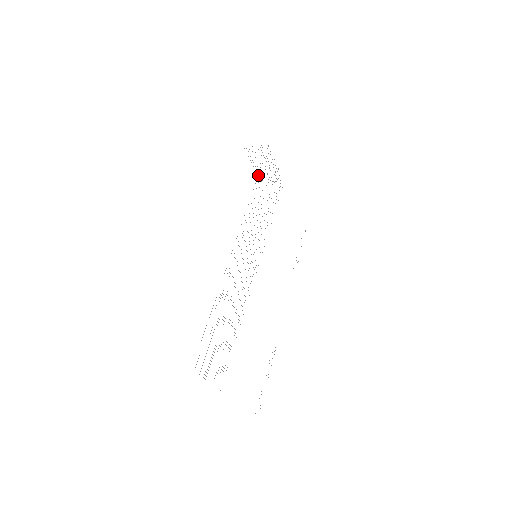
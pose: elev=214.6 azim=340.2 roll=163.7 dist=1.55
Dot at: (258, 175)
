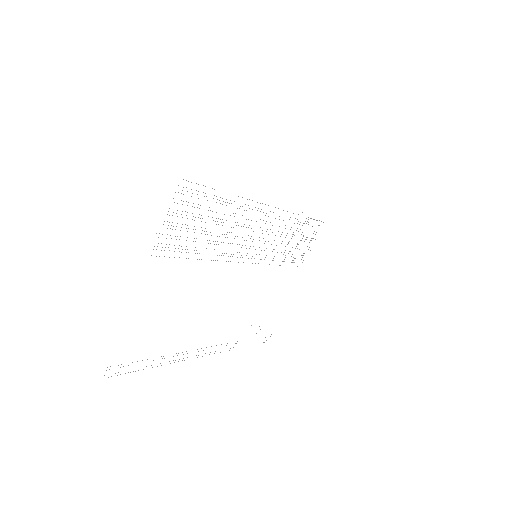
Dot at: (308, 217)
